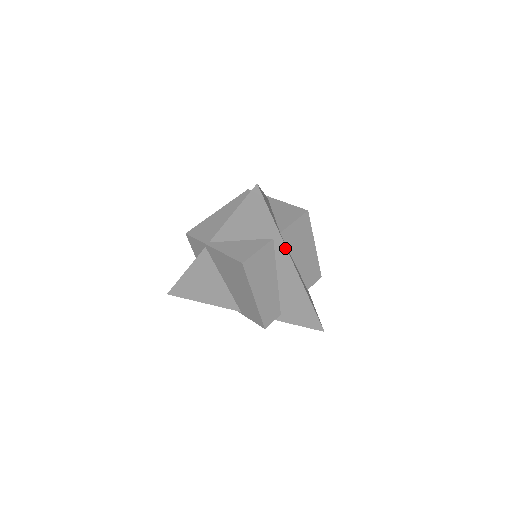
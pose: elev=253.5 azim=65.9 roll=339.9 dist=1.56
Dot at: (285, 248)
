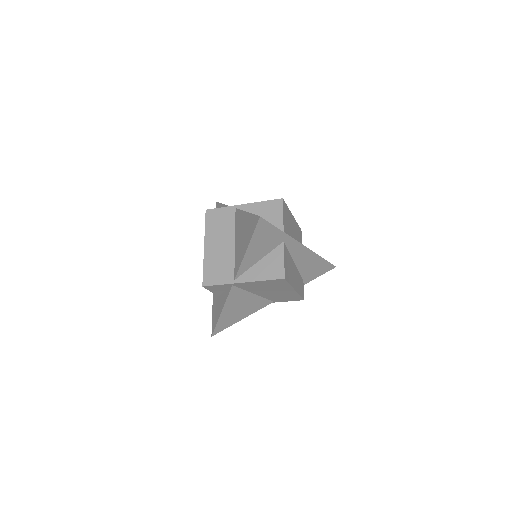
Dot at: (294, 241)
